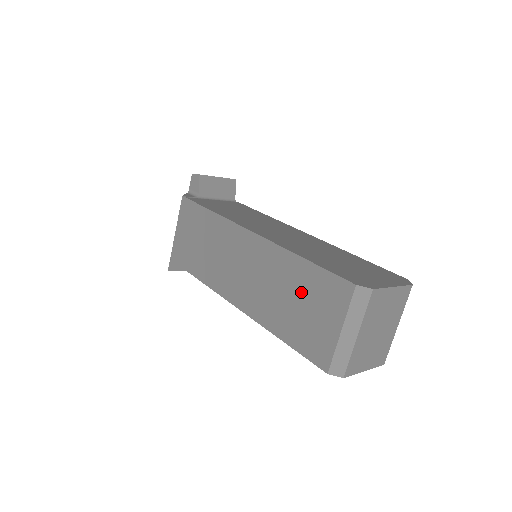
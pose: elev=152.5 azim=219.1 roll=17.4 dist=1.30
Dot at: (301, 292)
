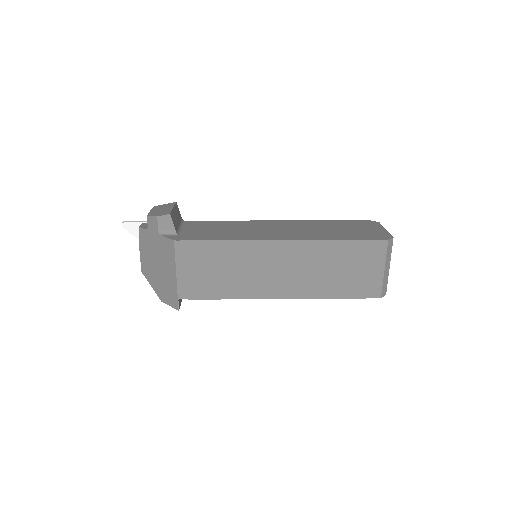
Dot at: (346, 262)
